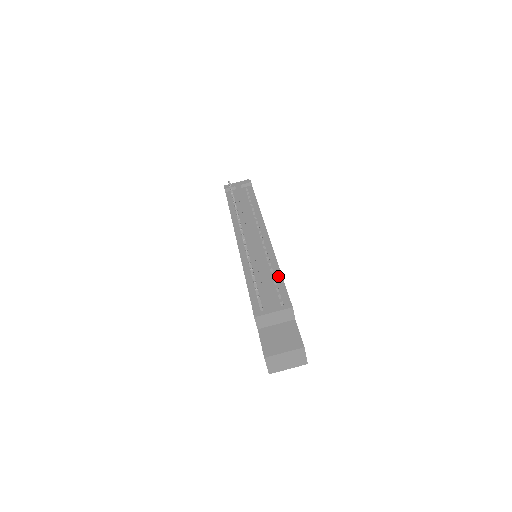
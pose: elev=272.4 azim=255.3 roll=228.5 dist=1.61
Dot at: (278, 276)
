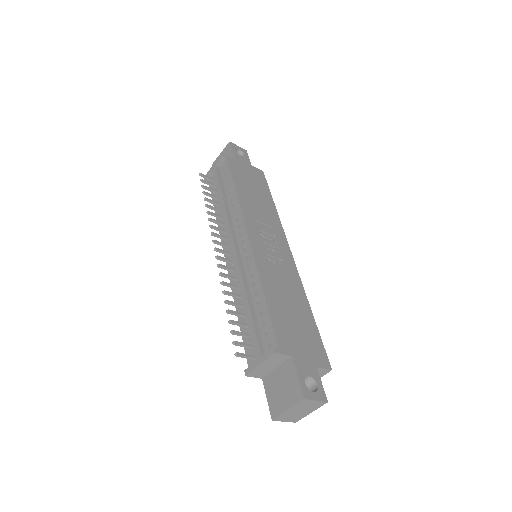
Dot at: (262, 301)
